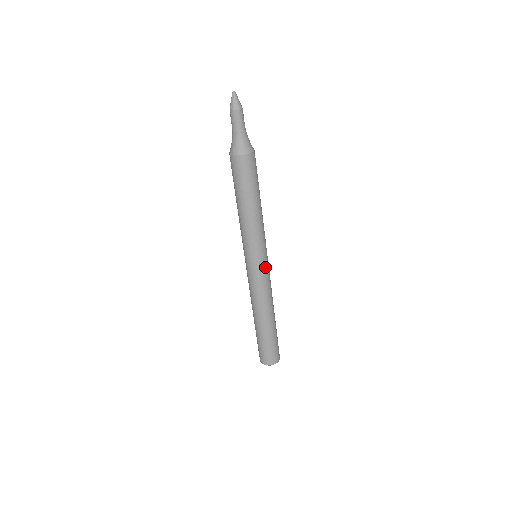
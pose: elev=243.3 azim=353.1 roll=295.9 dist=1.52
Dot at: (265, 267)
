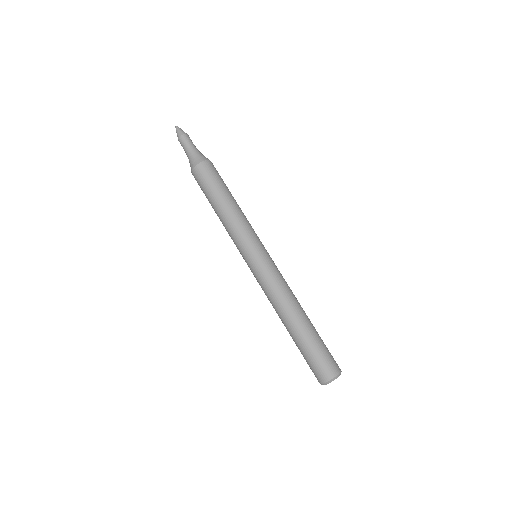
Dot at: (269, 258)
